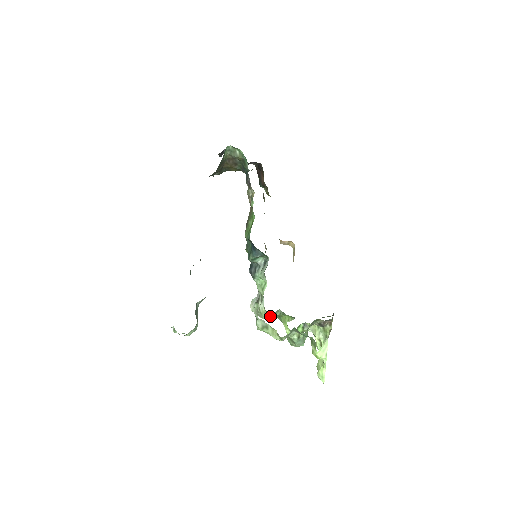
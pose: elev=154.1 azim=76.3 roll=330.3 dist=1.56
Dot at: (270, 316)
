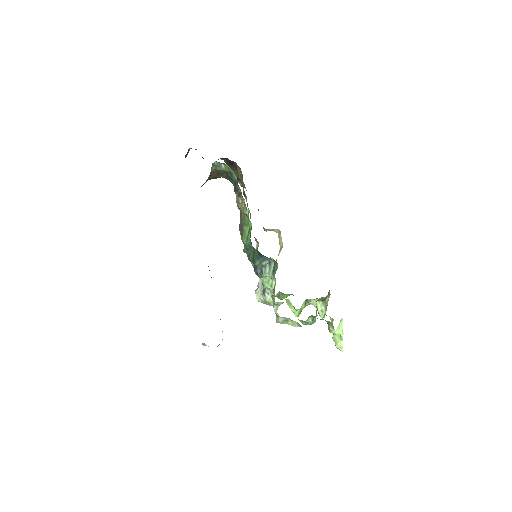
Dot at: (279, 304)
